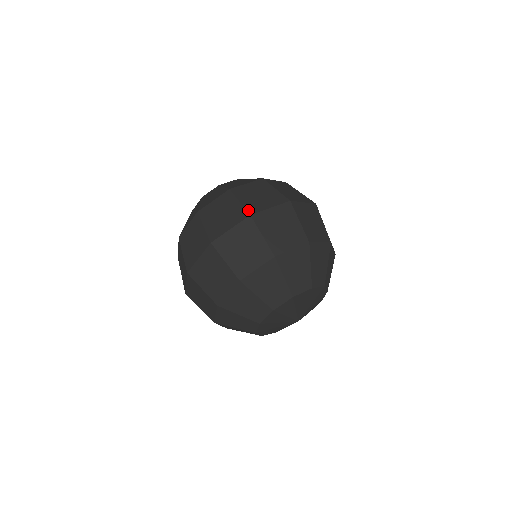
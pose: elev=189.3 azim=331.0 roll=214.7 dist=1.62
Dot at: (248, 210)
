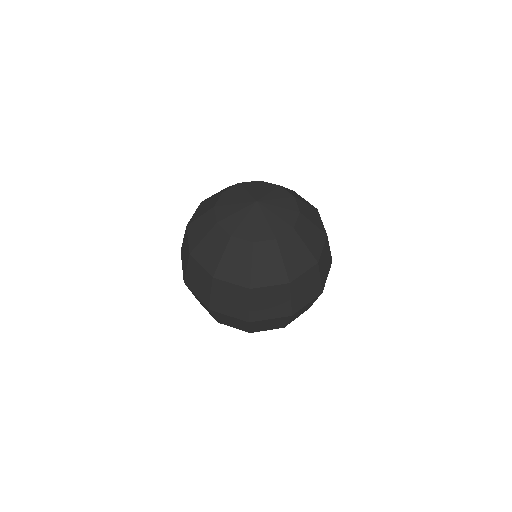
Dot at: (210, 305)
